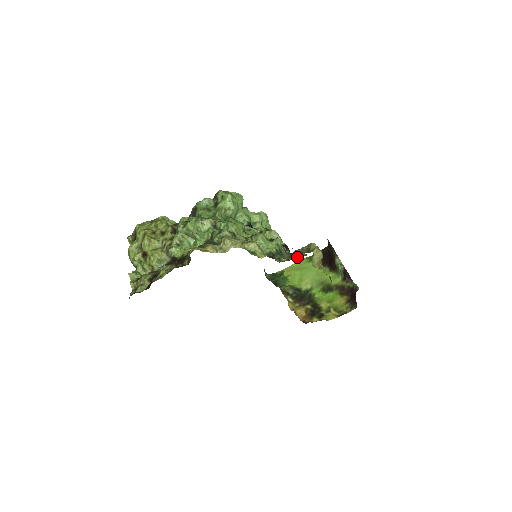
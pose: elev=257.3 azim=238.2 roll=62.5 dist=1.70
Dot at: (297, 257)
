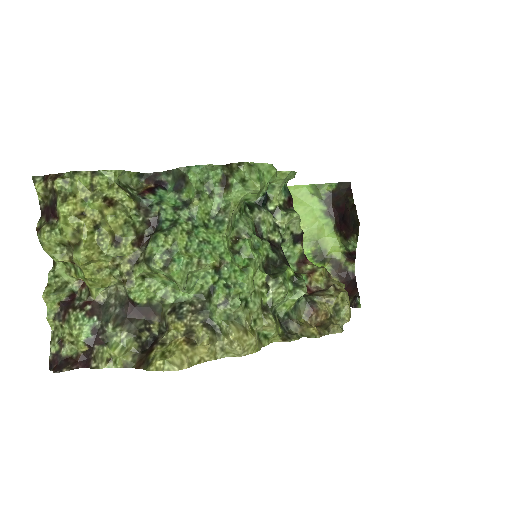
Dot at: (317, 319)
